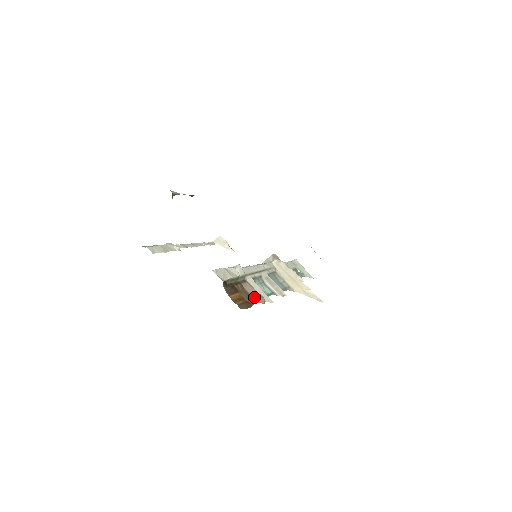
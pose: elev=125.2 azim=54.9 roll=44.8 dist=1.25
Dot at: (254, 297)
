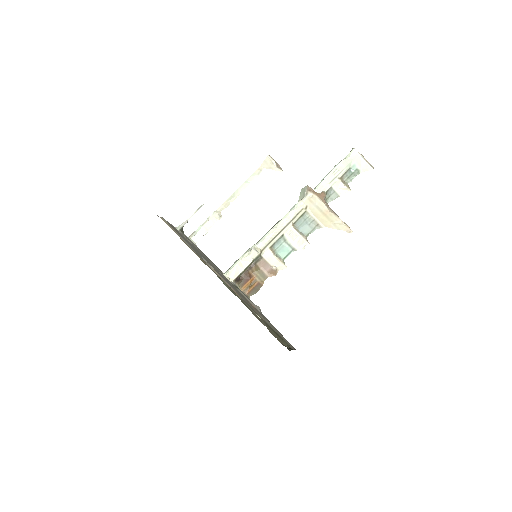
Dot at: (267, 272)
